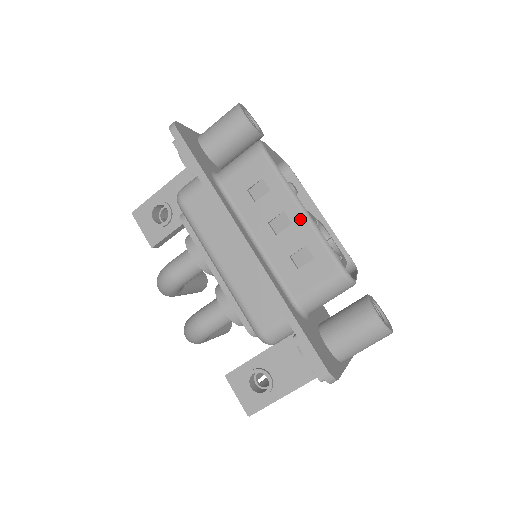
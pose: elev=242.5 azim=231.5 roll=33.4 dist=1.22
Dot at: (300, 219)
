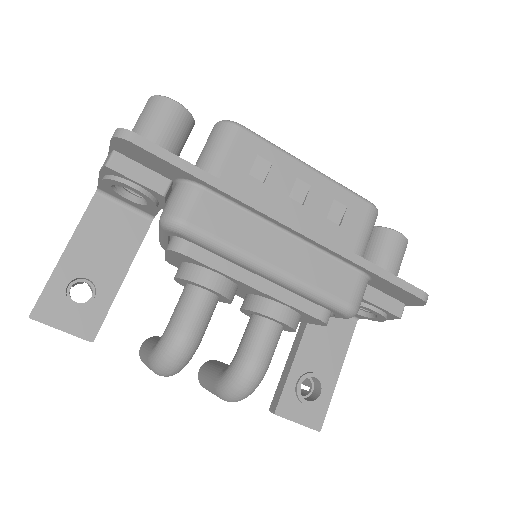
Dot at: (315, 177)
